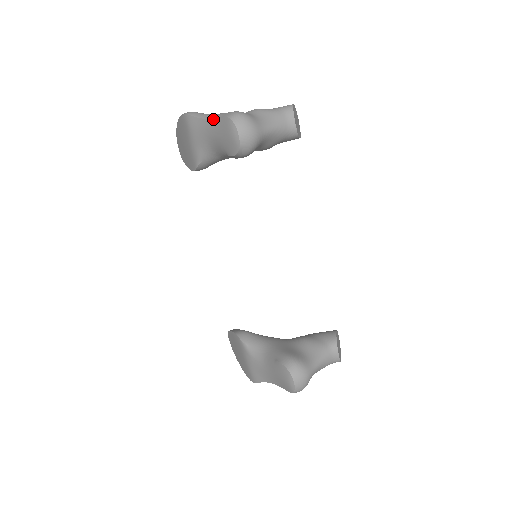
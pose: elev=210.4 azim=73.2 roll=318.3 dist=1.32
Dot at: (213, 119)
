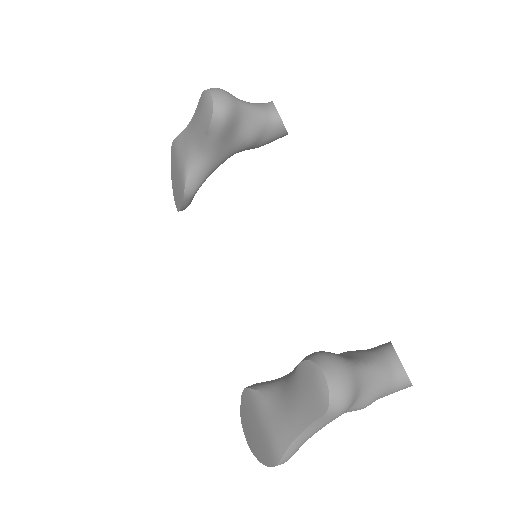
Dot at: (193, 115)
